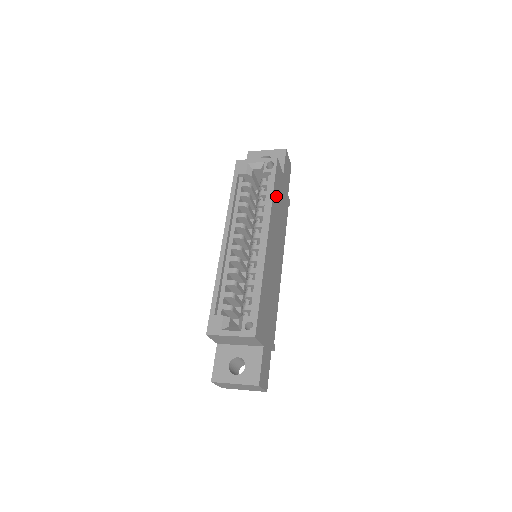
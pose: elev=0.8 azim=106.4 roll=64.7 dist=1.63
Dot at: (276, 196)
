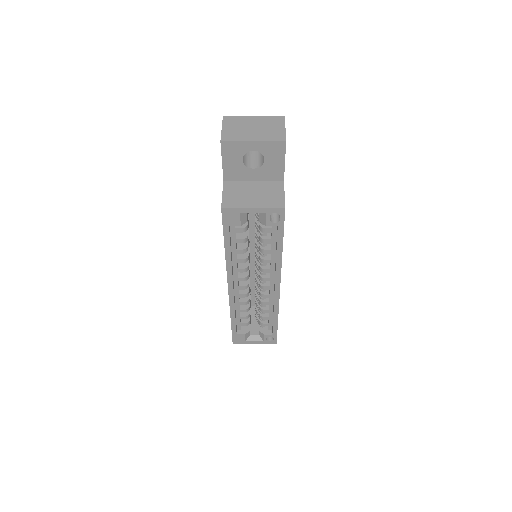
Dot at: occluded
